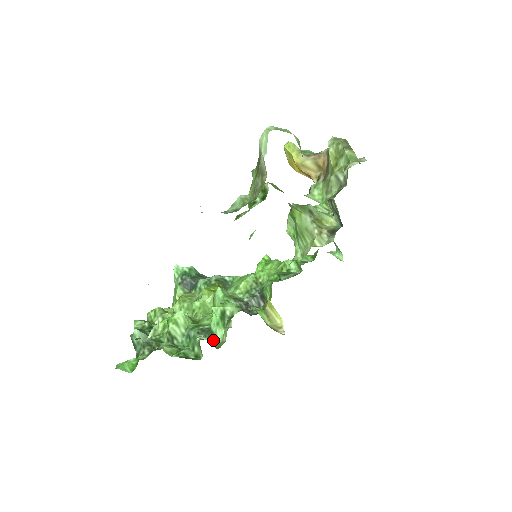
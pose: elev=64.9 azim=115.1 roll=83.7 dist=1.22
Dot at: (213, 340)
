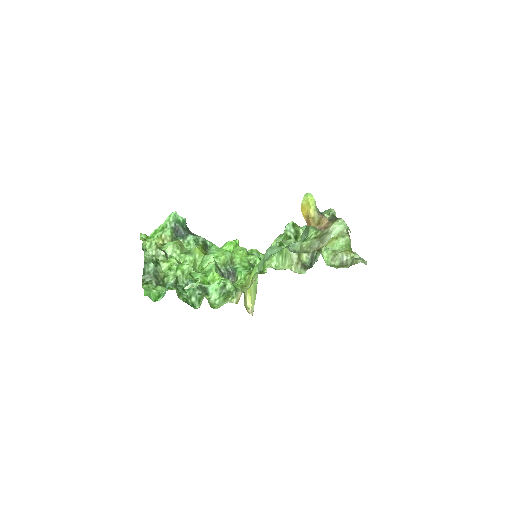
Dot at: (209, 299)
